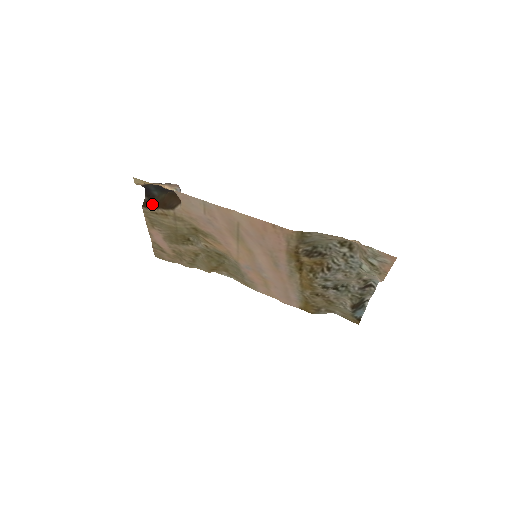
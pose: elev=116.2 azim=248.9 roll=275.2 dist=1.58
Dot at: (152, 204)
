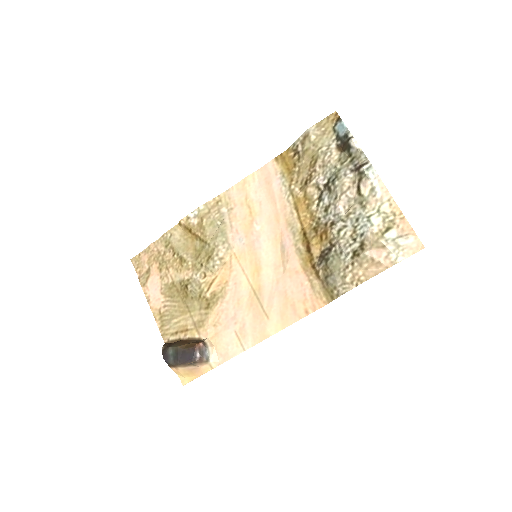
Dot at: (173, 344)
